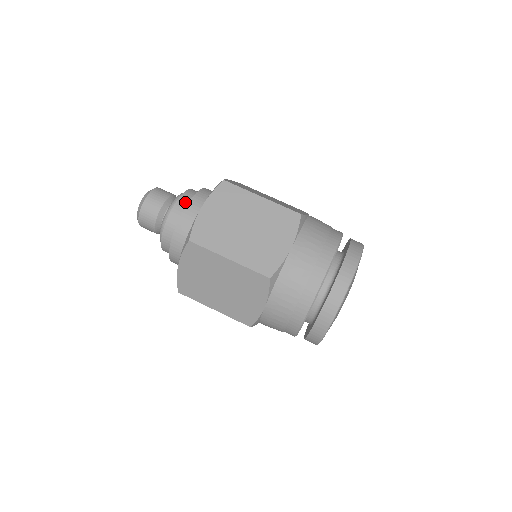
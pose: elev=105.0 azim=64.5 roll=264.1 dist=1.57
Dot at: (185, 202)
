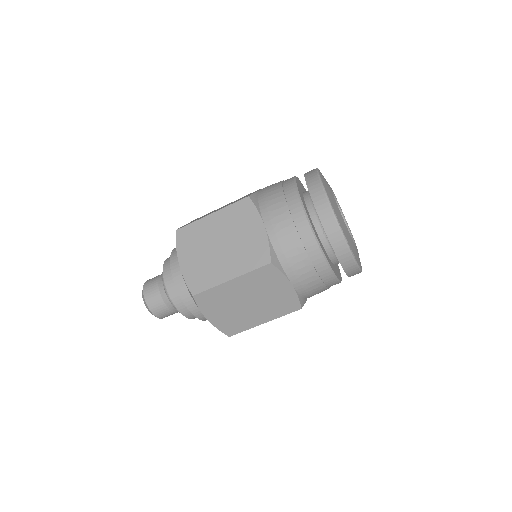
Dot at: (182, 305)
